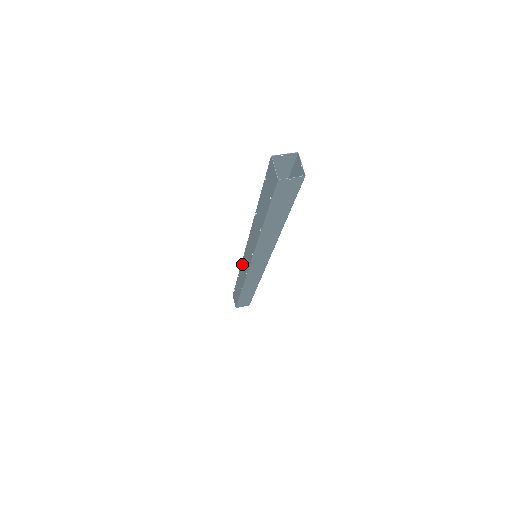
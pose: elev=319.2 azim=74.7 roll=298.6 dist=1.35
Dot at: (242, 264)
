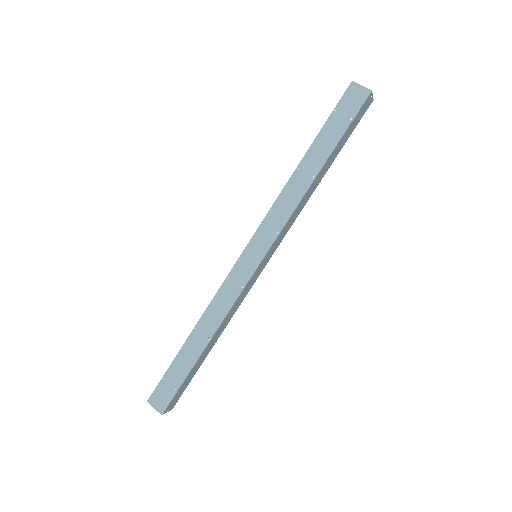
Dot at: (224, 286)
